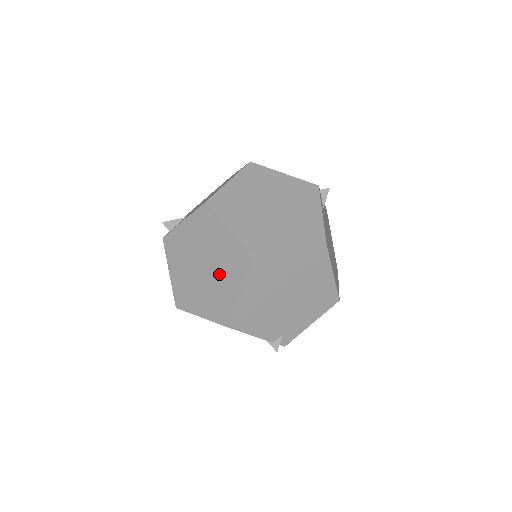
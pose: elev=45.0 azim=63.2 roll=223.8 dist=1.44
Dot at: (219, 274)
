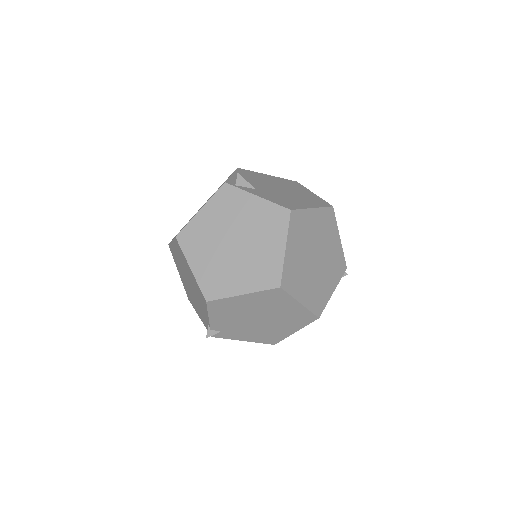
Dot at: (242, 263)
